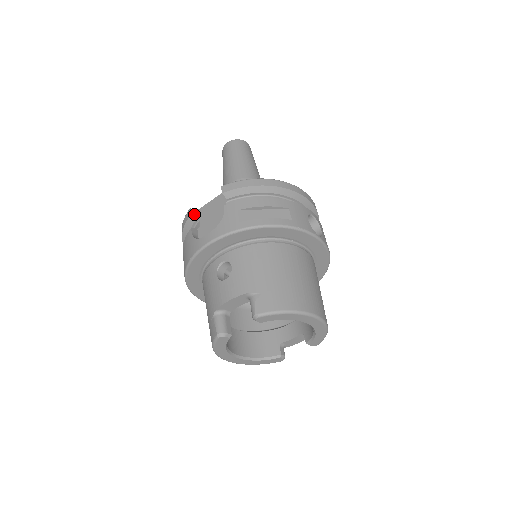
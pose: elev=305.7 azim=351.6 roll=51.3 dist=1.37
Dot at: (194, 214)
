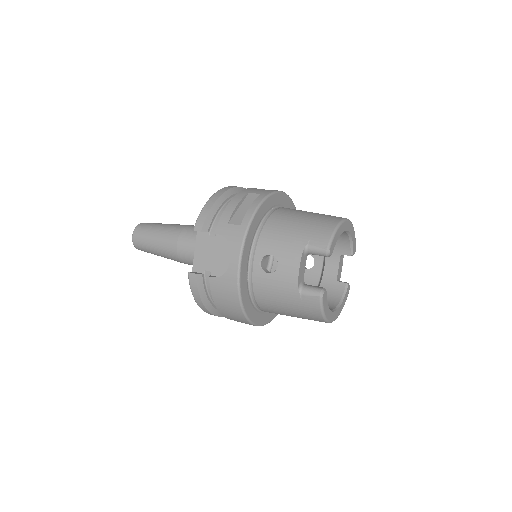
Dot at: occluded
